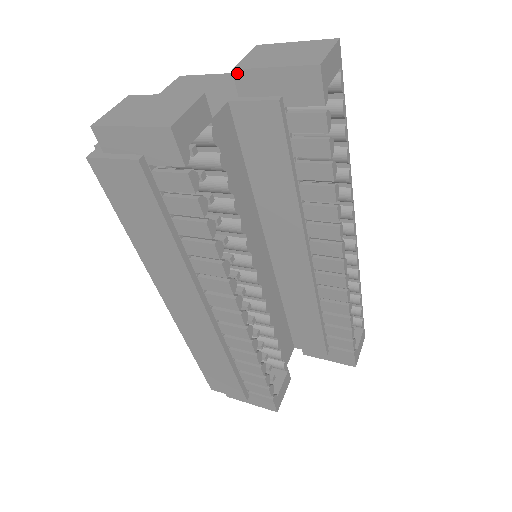
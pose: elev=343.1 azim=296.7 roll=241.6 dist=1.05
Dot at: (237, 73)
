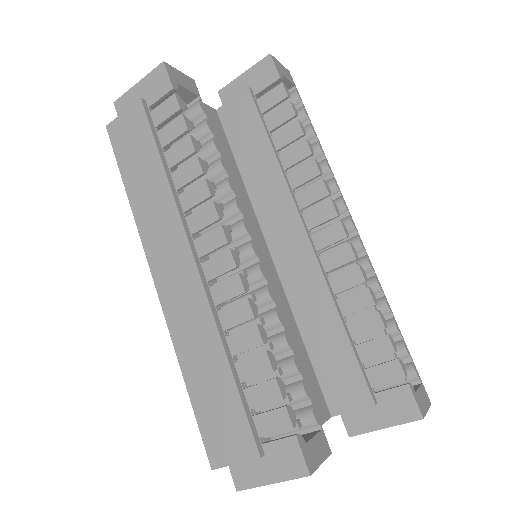
Dot at: (221, 92)
